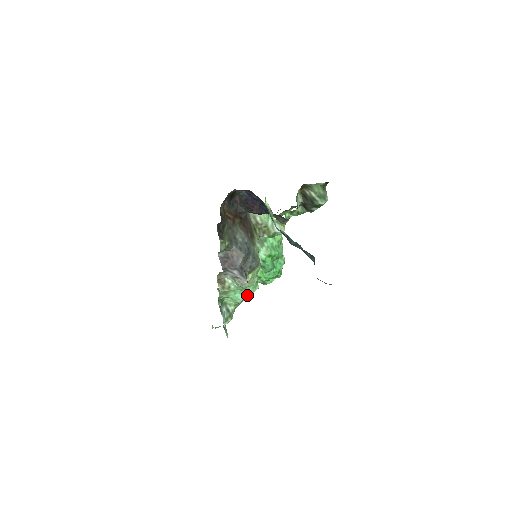
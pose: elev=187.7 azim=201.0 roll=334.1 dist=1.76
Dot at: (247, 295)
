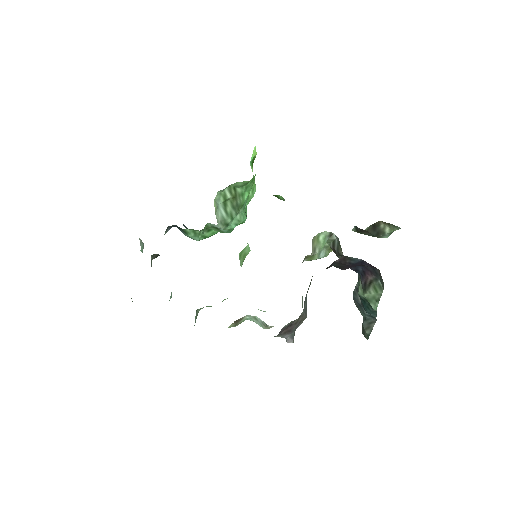
Dot at: (227, 298)
